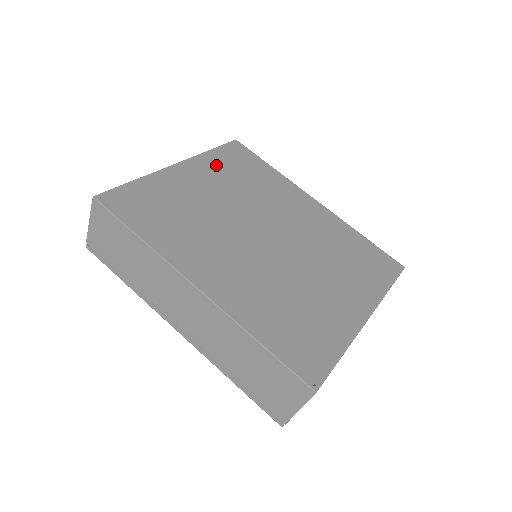
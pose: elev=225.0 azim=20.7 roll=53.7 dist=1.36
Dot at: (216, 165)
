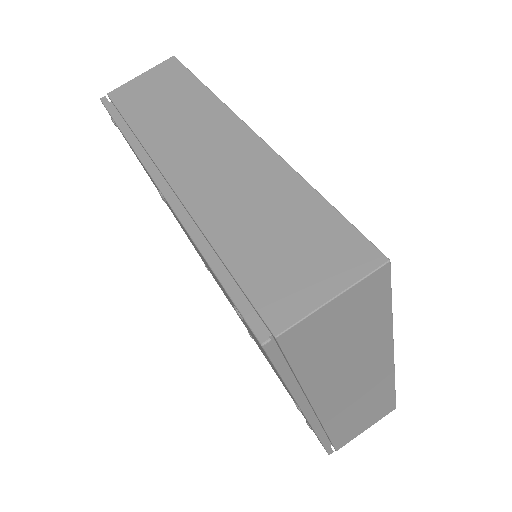
Dot at: occluded
